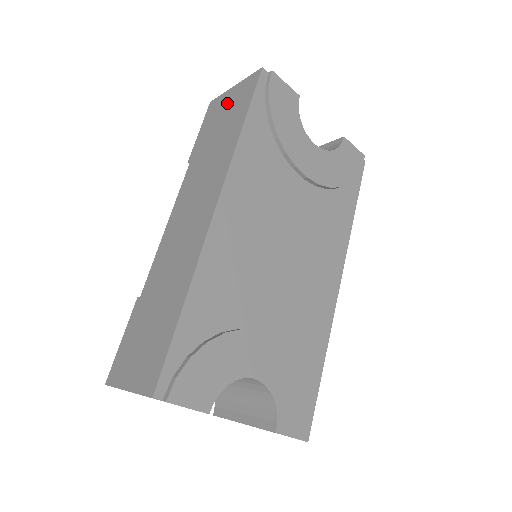
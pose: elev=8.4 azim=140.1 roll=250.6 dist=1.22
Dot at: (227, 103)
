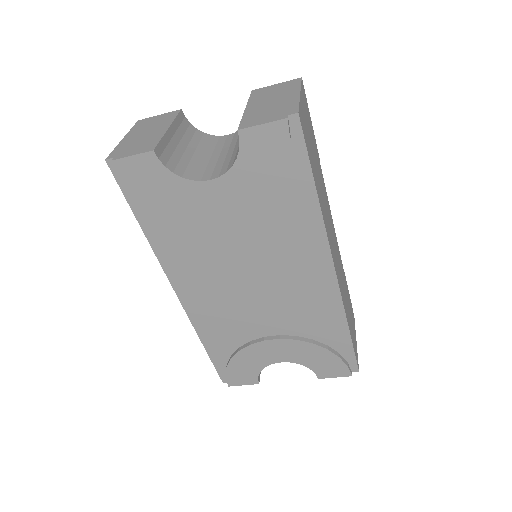
Dot at: occluded
